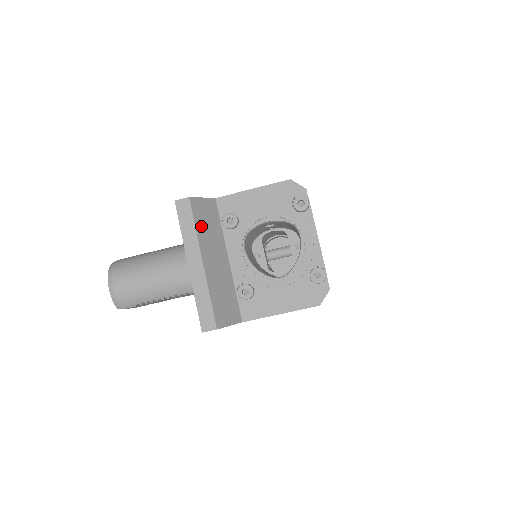
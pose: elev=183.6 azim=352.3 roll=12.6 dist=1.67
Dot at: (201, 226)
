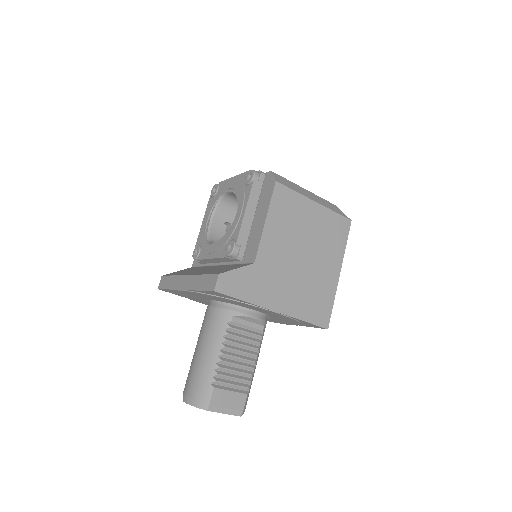
Dot at: occluded
